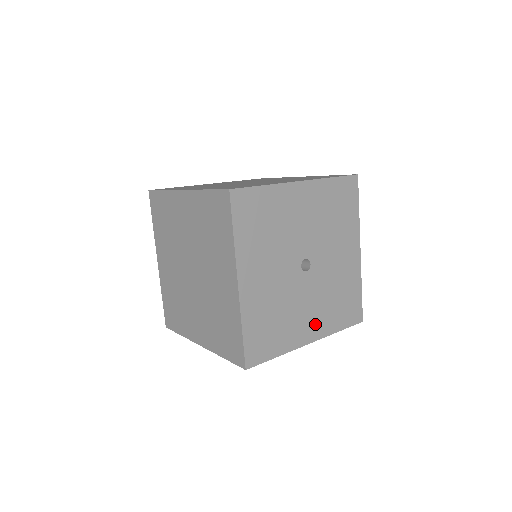
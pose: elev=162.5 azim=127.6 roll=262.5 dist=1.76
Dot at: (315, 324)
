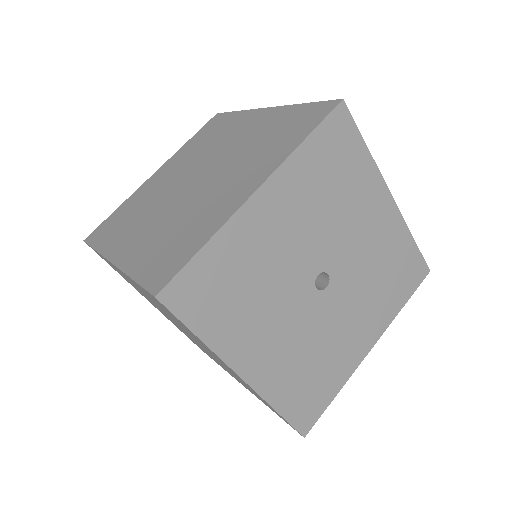
Dot at: (367, 327)
